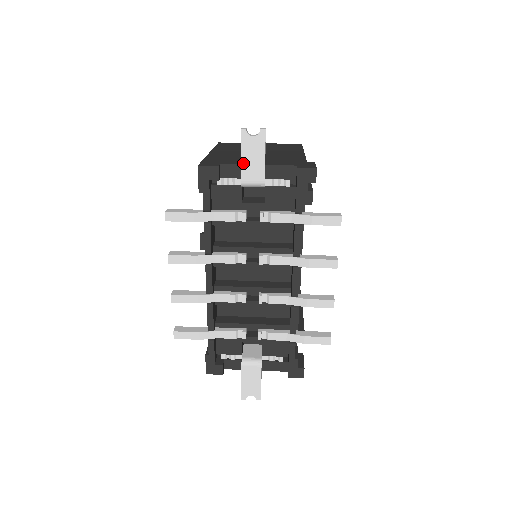
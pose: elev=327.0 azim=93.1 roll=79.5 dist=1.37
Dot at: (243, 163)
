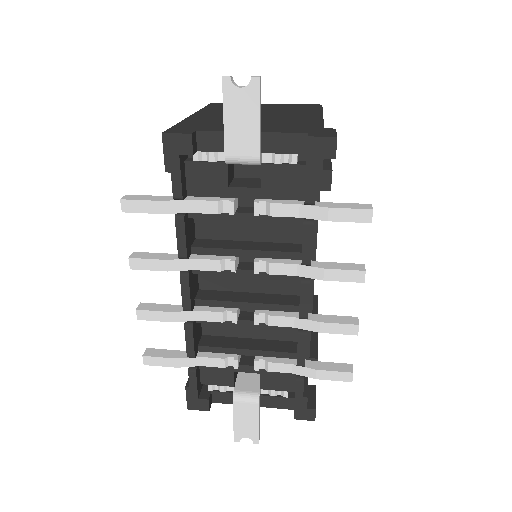
Dot at: (227, 129)
